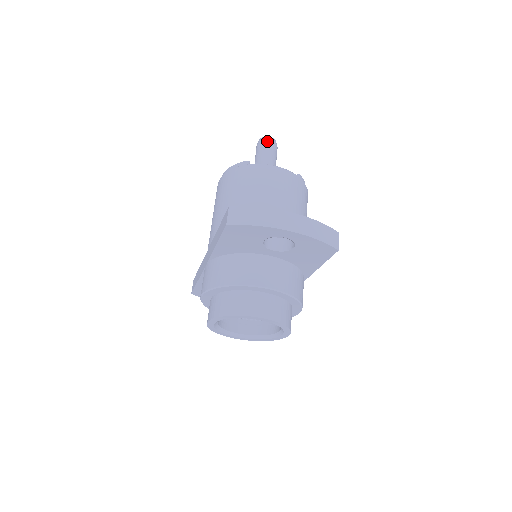
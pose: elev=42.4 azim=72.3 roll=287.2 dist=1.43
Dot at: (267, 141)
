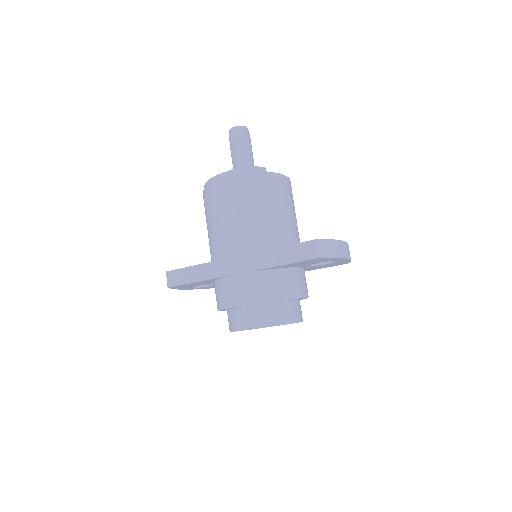
Dot at: (247, 133)
